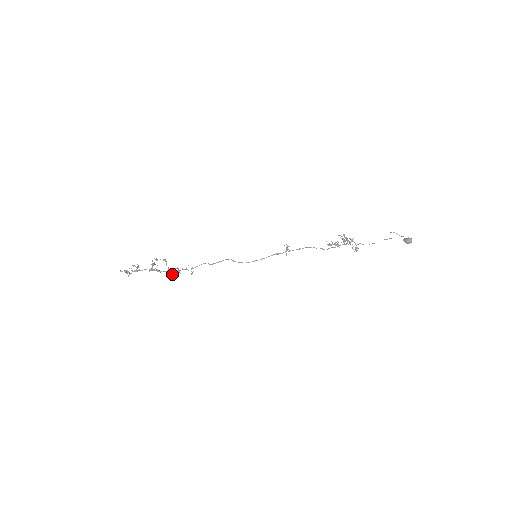
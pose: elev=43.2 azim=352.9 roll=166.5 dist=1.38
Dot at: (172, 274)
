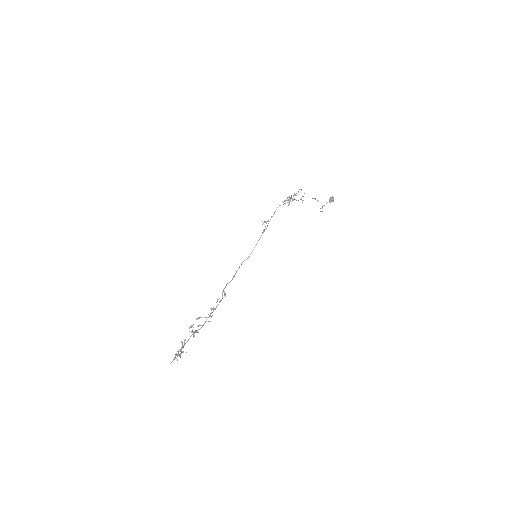
Dot at: occluded
